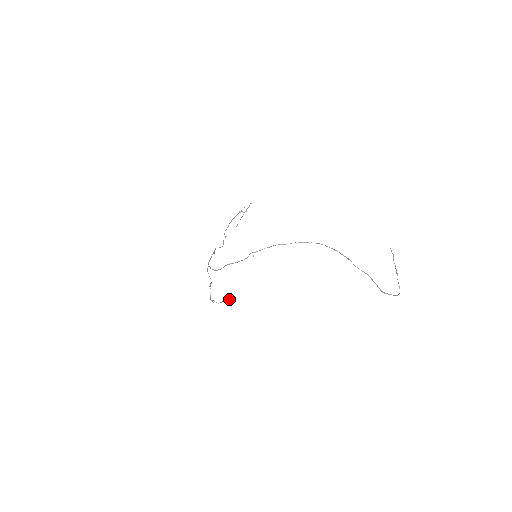
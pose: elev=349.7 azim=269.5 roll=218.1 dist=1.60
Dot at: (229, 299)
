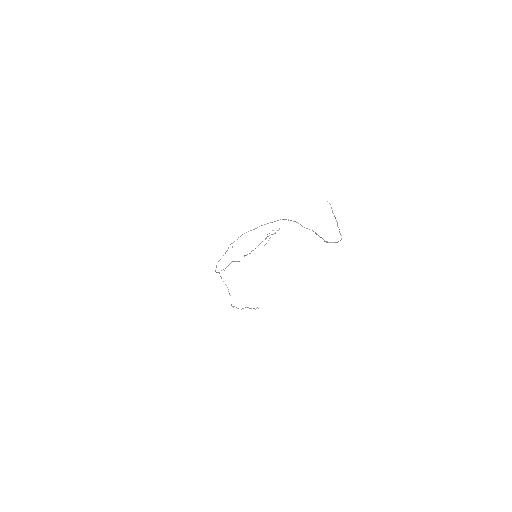
Dot at: (258, 308)
